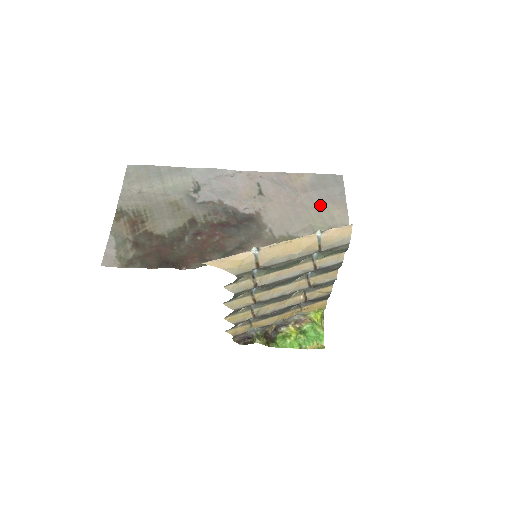
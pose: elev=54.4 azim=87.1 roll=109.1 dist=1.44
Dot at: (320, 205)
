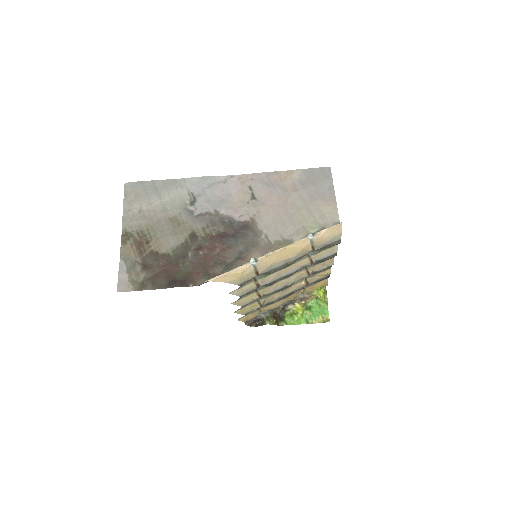
Dot at: (311, 204)
